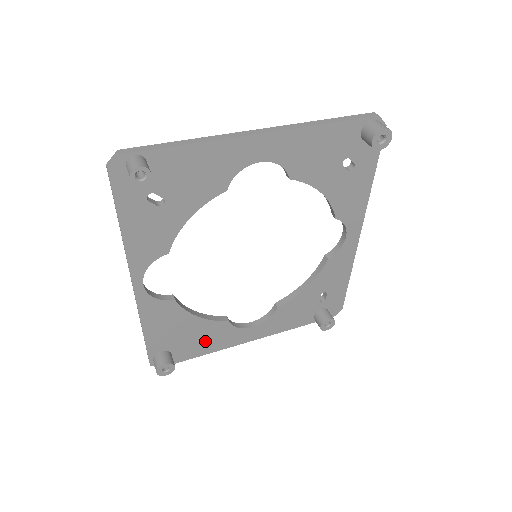
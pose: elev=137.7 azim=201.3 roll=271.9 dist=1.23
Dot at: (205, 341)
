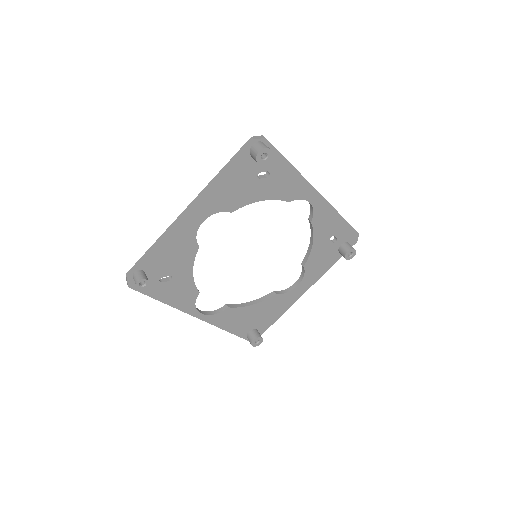
Dot at: (272, 311)
